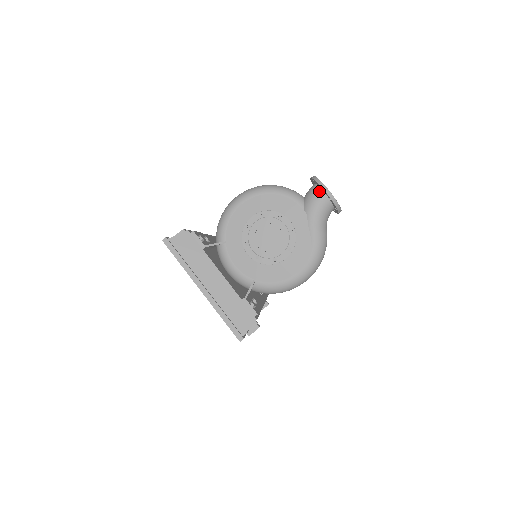
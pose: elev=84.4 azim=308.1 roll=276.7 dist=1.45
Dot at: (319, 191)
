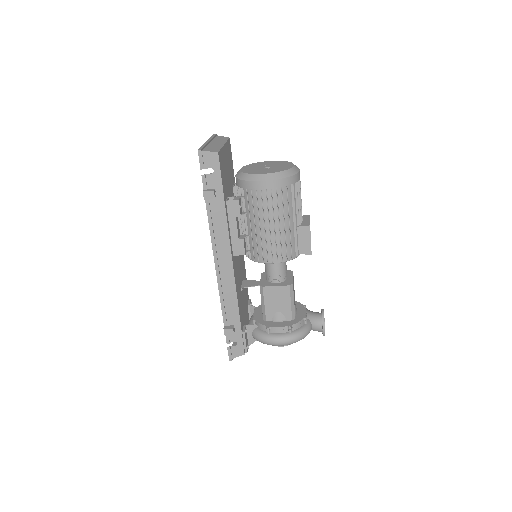
Dot at: occluded
